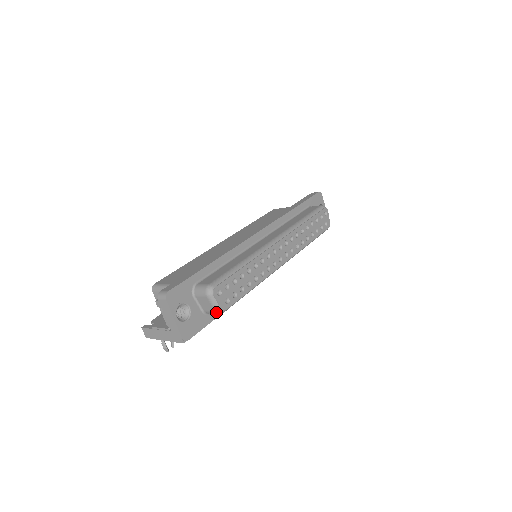
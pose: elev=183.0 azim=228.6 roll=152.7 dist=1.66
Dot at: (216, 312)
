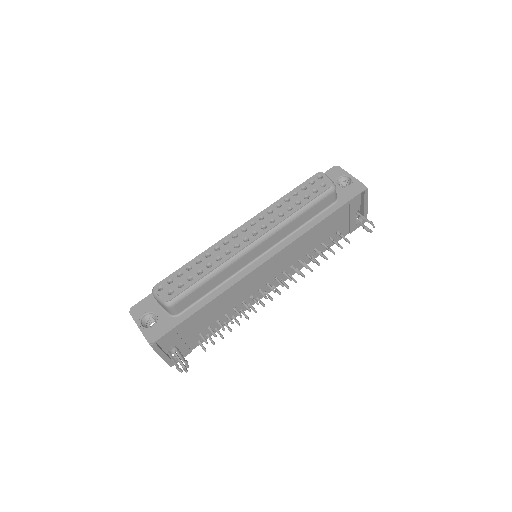
Dot at: (165, 306)
